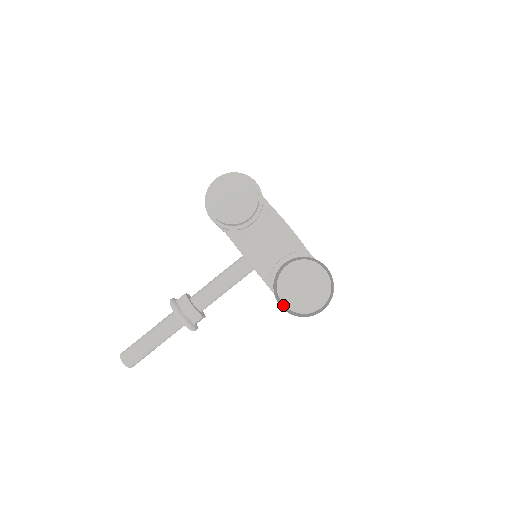
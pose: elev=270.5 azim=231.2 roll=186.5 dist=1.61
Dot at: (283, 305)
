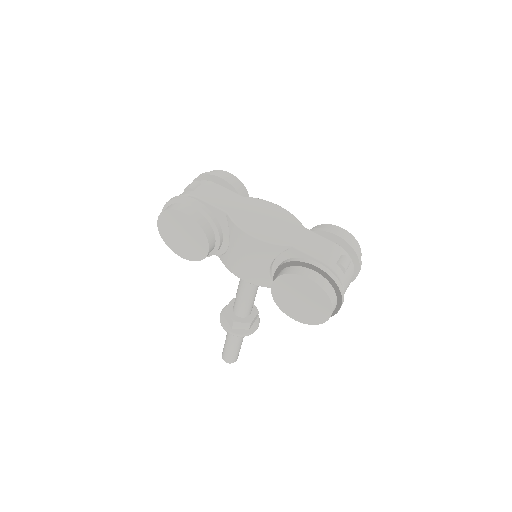
Dot at: occluded
